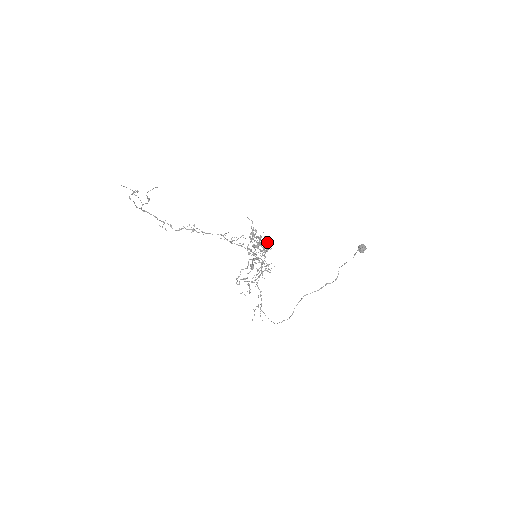
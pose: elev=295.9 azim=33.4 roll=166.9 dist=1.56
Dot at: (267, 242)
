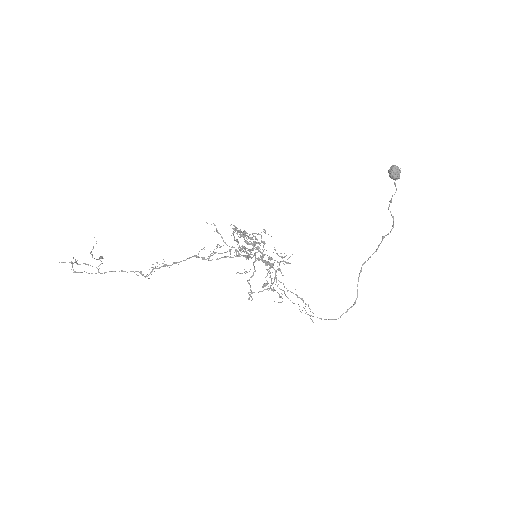
Dot at: occluded
